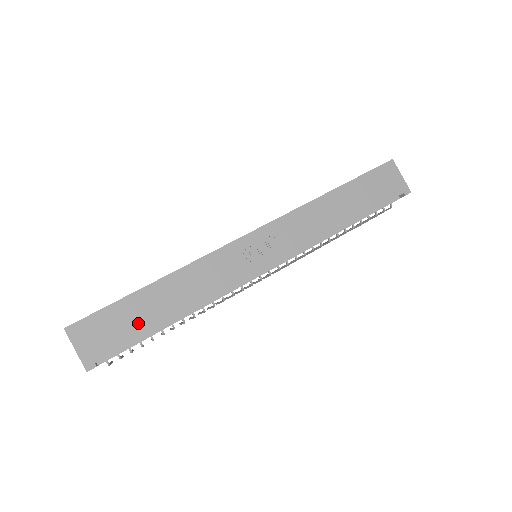
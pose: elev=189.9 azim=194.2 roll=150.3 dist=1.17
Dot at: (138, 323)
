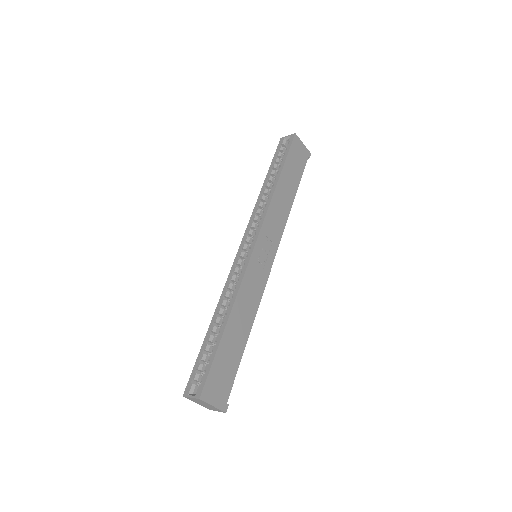
Dot at: (234, 357)
